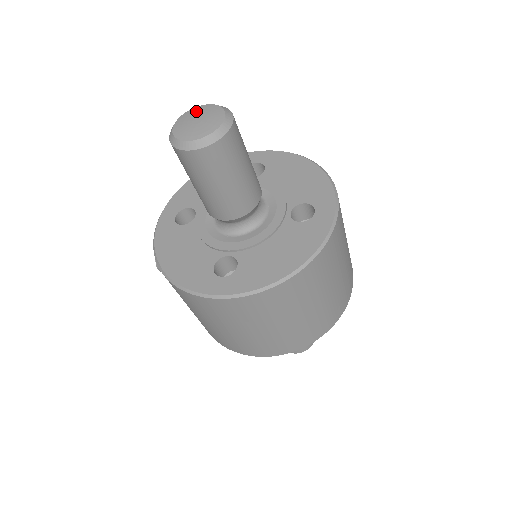
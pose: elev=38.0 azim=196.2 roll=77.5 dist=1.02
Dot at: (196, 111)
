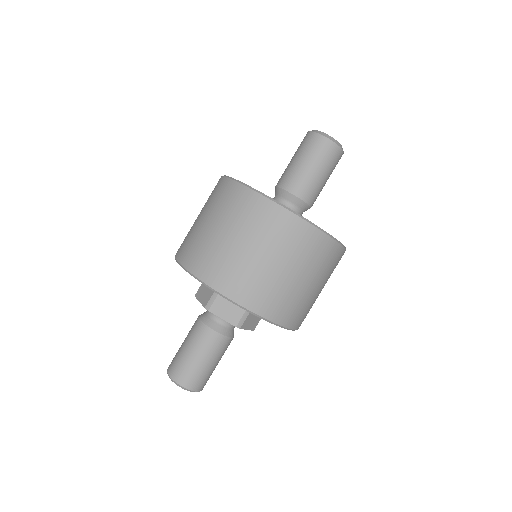
Dot at: occluded
